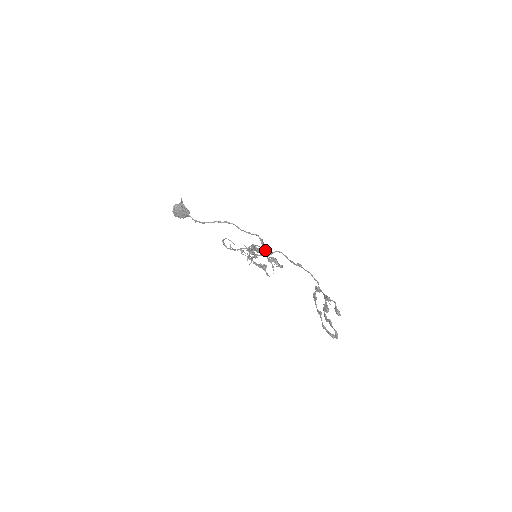
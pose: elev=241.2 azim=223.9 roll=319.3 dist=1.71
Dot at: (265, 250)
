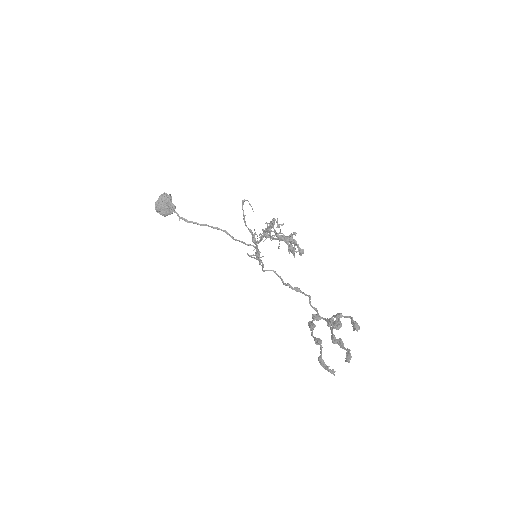
Dot at: (260, 263)
